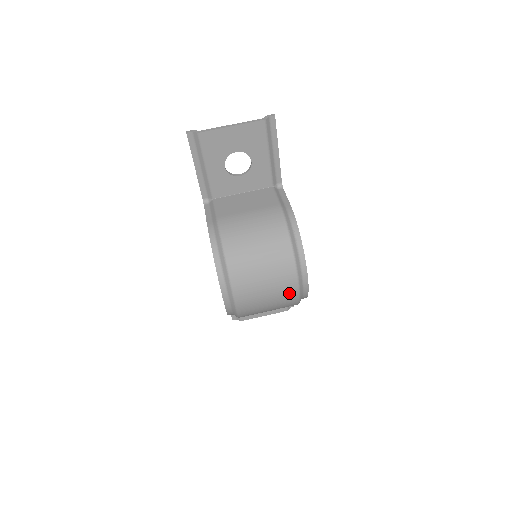
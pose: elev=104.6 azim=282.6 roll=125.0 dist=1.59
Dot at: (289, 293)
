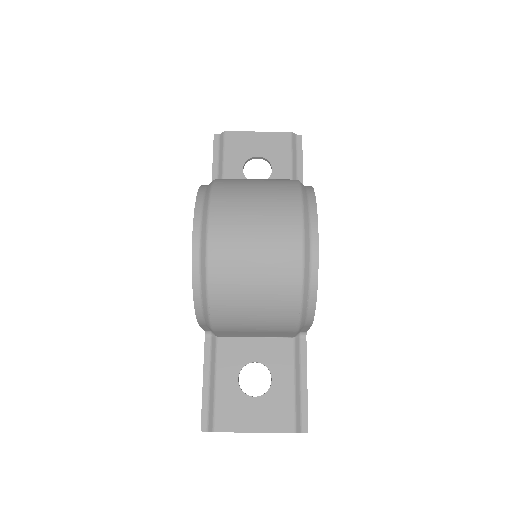
Dot at: (288, 237)
